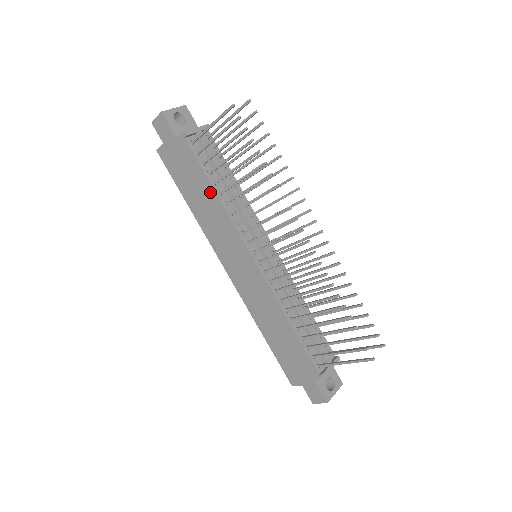
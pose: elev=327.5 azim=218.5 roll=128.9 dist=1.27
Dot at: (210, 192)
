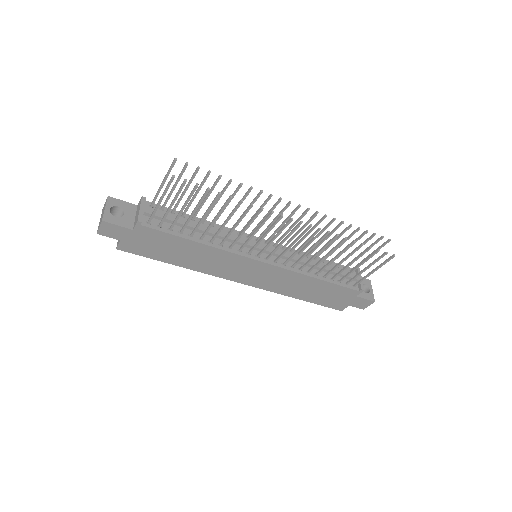
Dot at: (192, 245)
